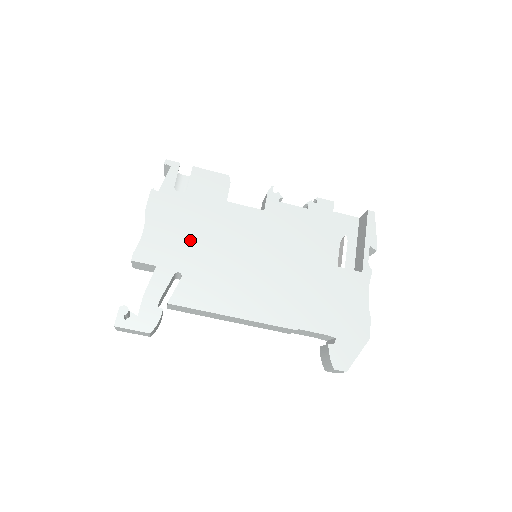
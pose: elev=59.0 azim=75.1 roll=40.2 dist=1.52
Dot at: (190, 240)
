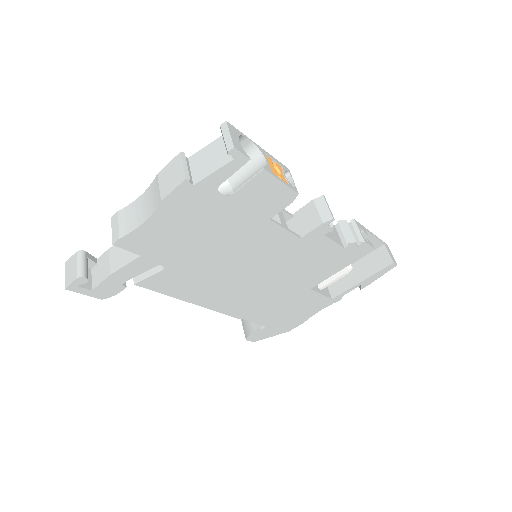
Dot at: (196, 243)
